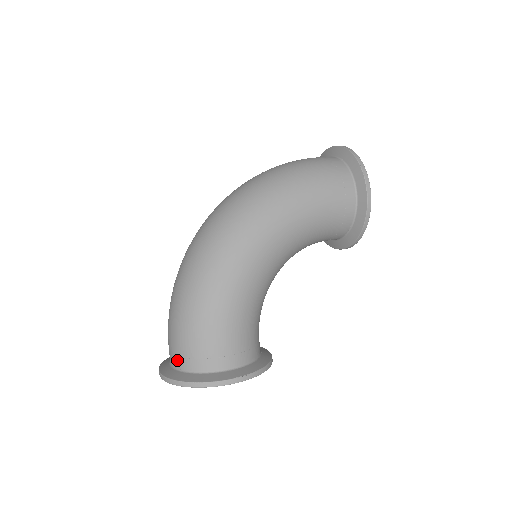
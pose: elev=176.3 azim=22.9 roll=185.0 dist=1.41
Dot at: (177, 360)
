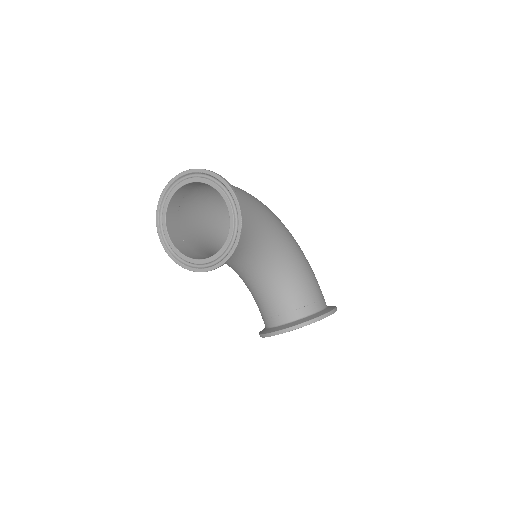
Dot at: occluded
